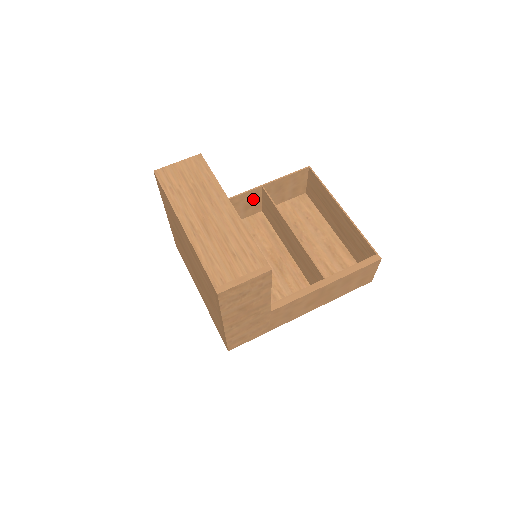
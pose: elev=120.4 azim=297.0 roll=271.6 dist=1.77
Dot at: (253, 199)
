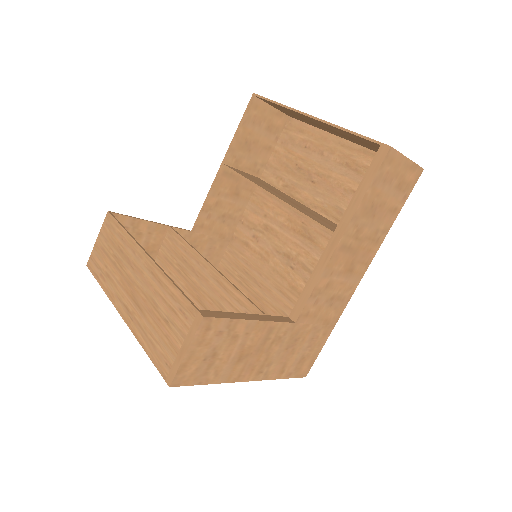
Dot at: (231, 182)
